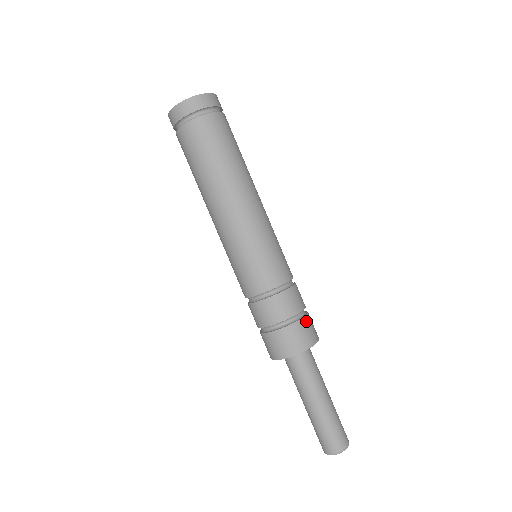
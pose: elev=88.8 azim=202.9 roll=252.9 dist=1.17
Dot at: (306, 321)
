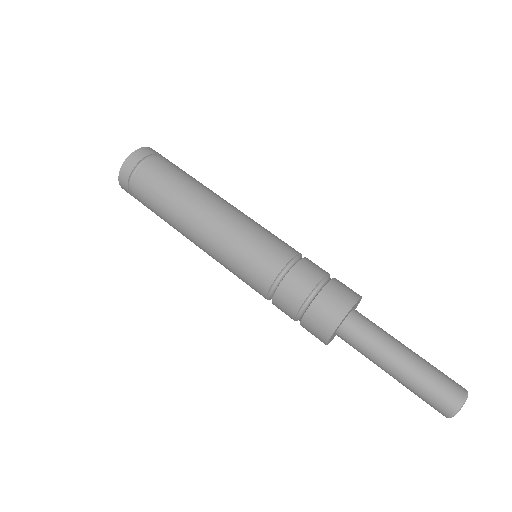
Dot at: occluded
